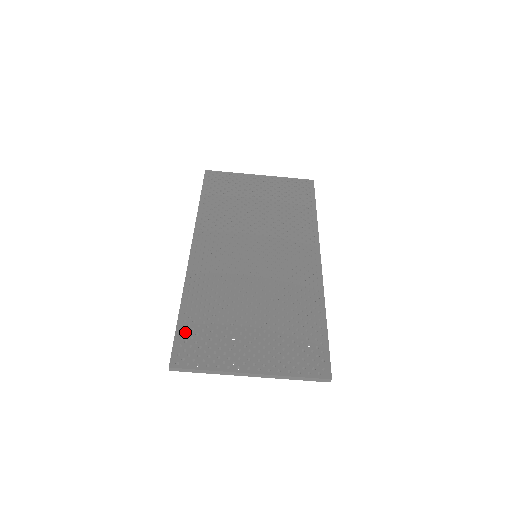
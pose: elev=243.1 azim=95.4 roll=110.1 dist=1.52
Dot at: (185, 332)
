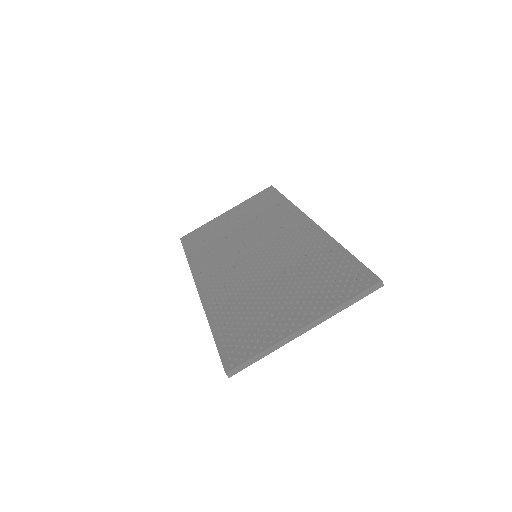
Dot at: (225, 340)
